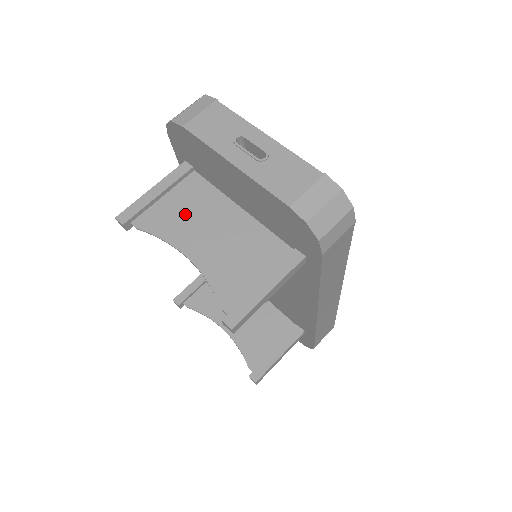
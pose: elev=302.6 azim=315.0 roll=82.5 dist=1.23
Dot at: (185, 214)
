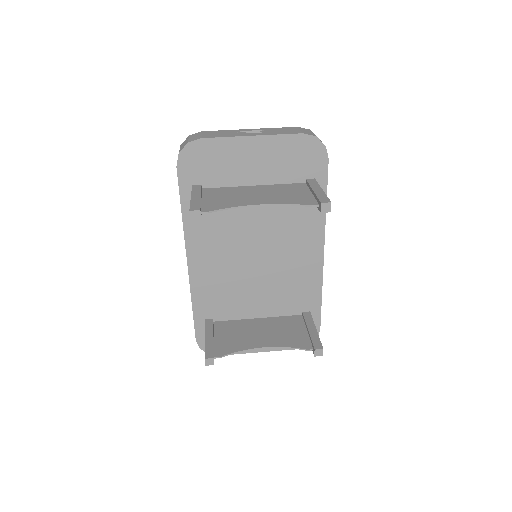
Dot at: (228, 198)
